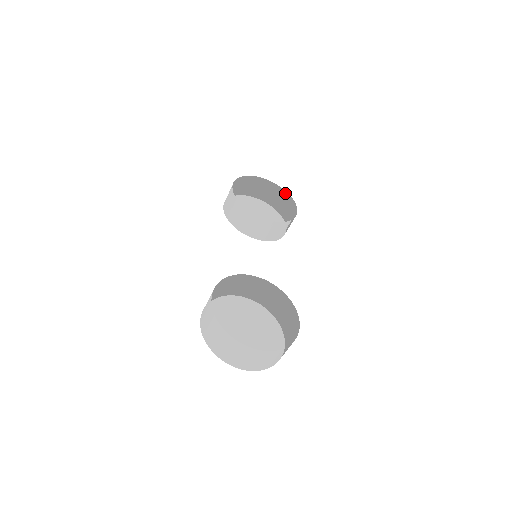
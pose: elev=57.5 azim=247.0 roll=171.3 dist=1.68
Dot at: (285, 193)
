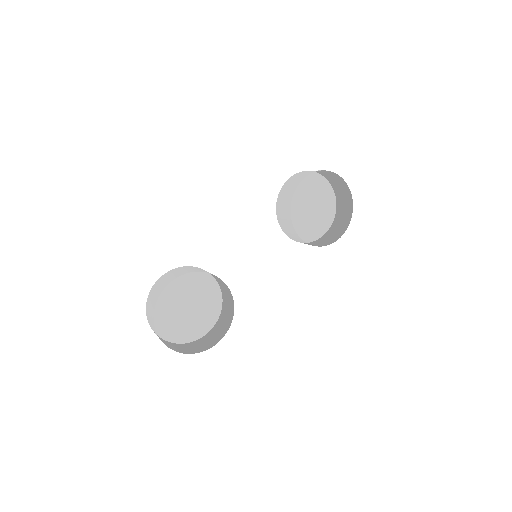
Dot at: (349, 213)
